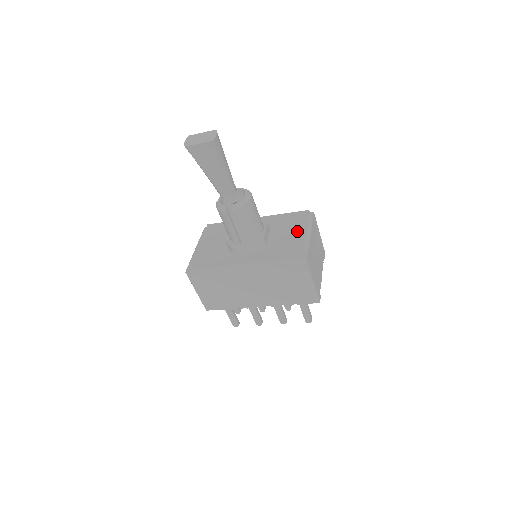
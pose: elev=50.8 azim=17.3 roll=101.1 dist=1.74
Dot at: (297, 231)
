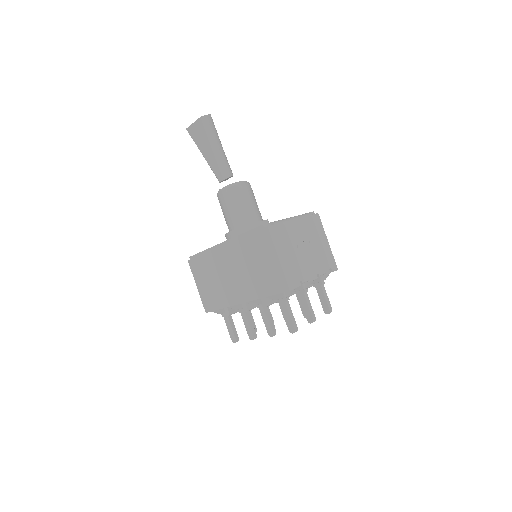
Dot at: occluded
